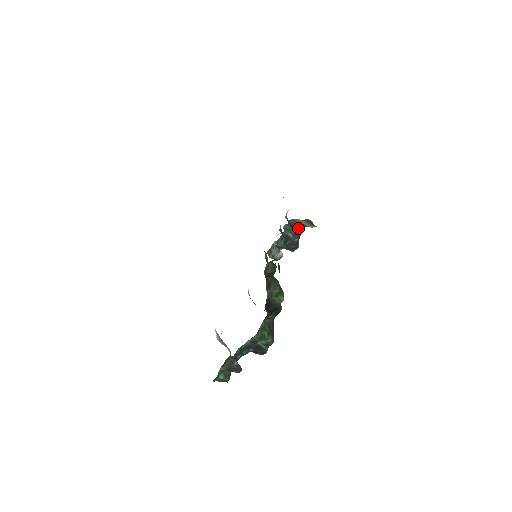
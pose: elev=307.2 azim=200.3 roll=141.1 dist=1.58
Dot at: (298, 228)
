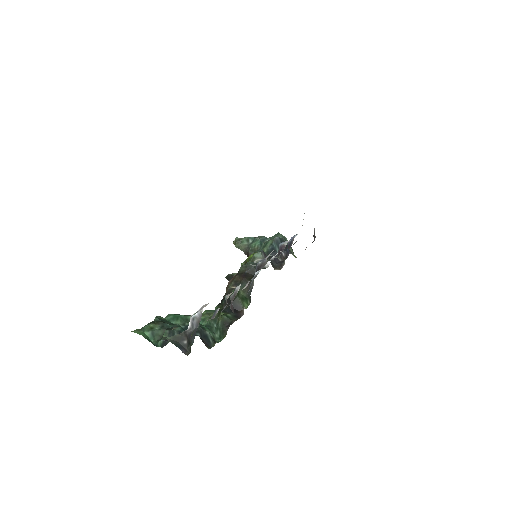
Dot at: (286, 249)
